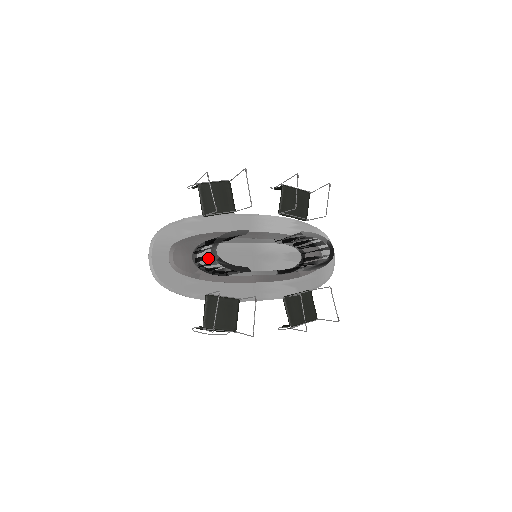
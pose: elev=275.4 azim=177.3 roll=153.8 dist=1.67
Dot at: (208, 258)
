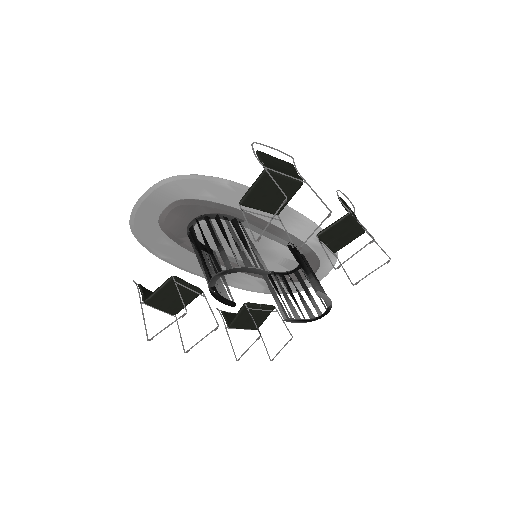
Dot at: (204, 262)
